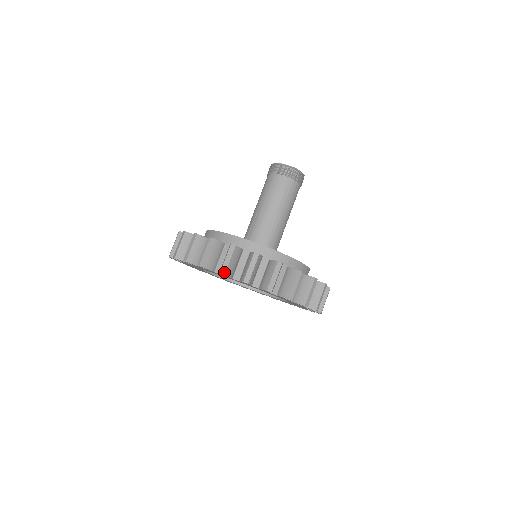
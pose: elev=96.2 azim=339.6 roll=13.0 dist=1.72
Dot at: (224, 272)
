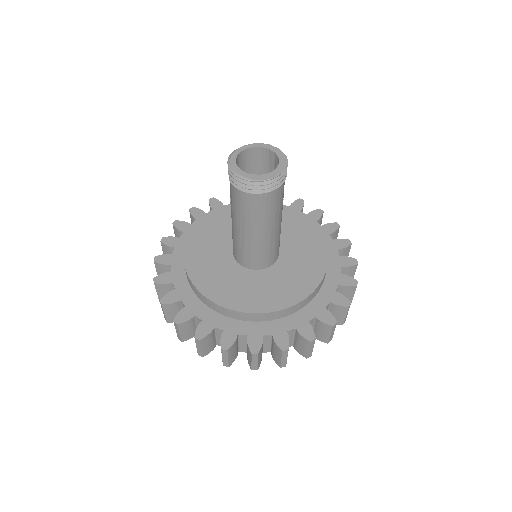
Dot at: (285, 366)
